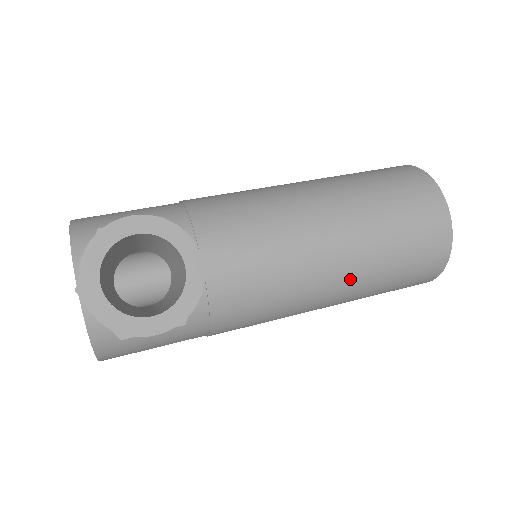
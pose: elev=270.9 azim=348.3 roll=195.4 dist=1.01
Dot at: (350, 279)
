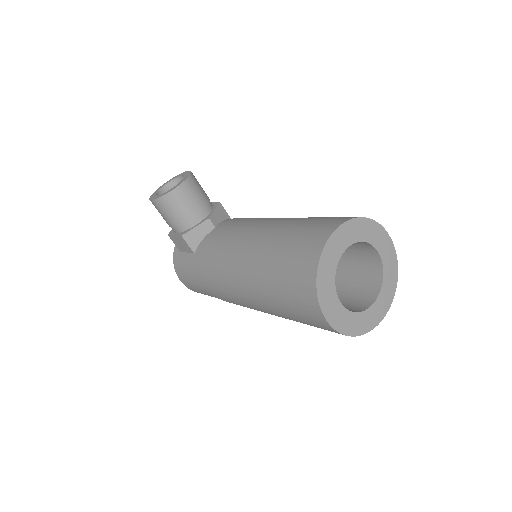
Dot at: (255, 257)
